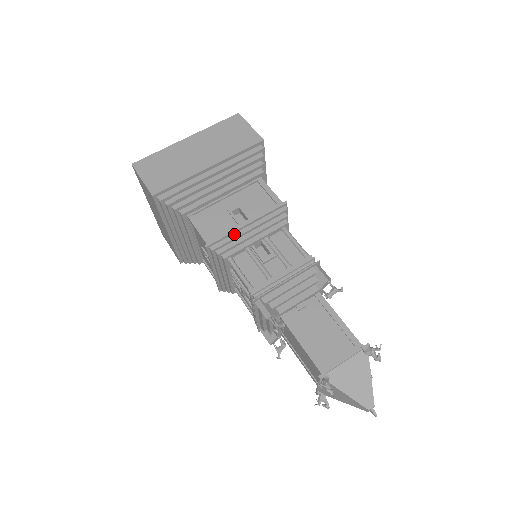
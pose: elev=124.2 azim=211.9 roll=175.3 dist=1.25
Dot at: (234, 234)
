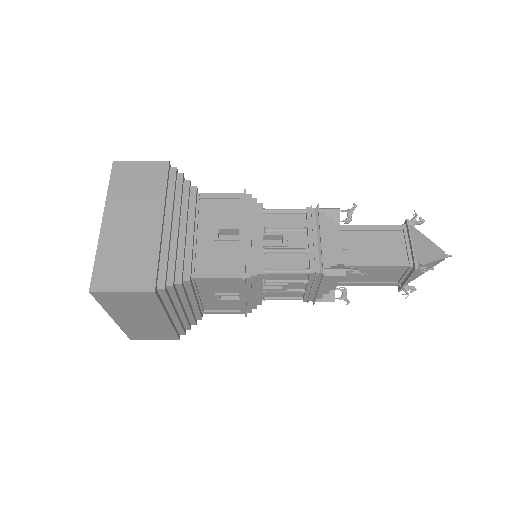
Dot at: occluded
